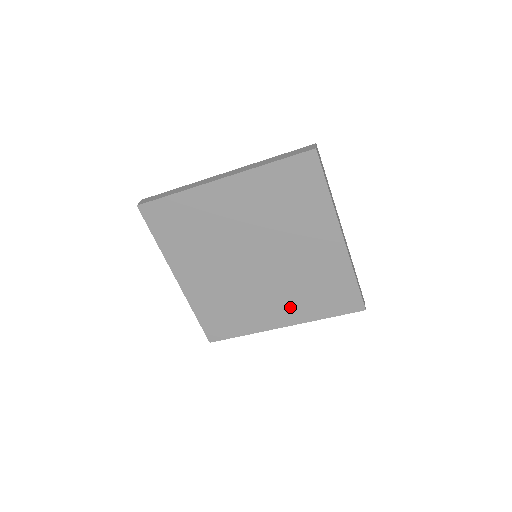
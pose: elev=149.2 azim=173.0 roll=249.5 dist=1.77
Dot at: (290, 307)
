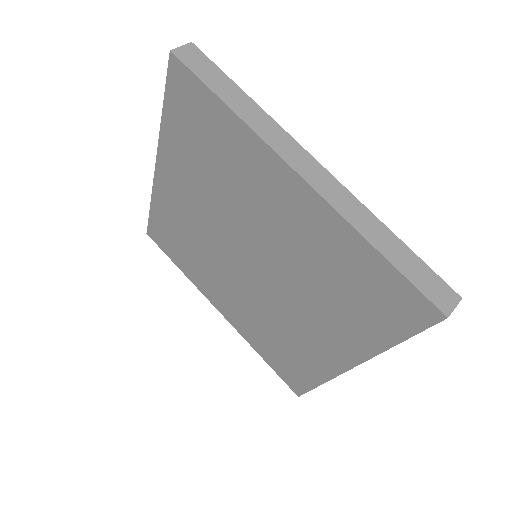
Dot at: (333, 331)
